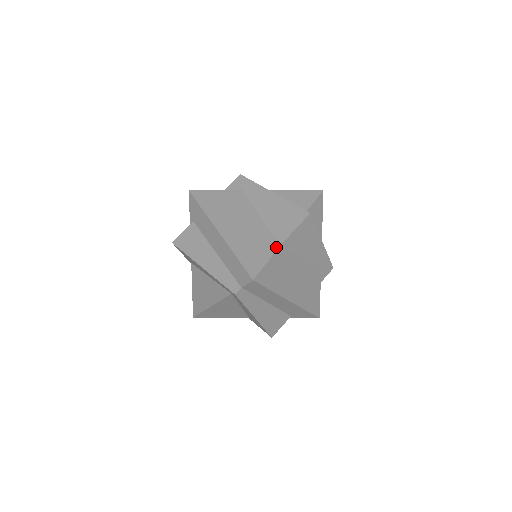
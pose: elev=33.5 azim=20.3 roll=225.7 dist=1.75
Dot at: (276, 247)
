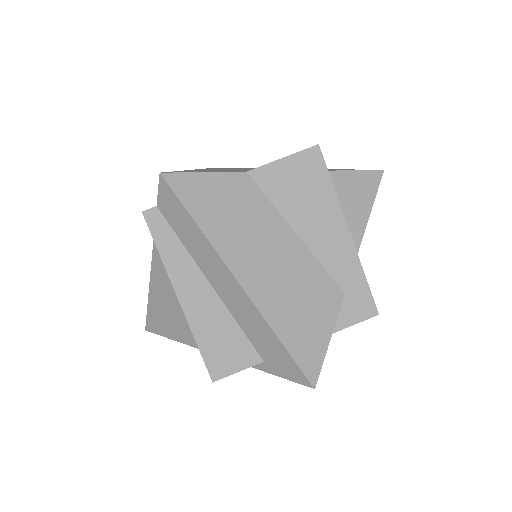
Dot at: (239, 171)
